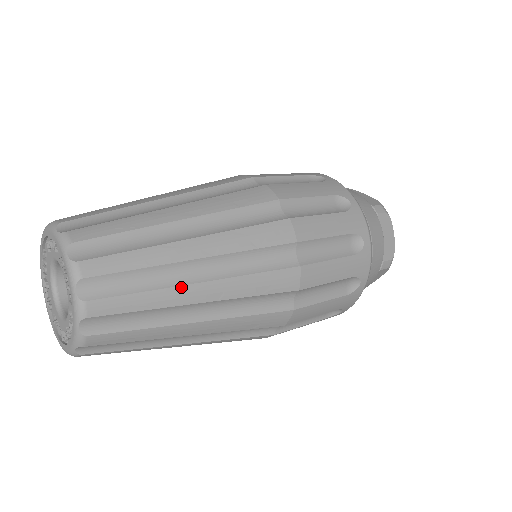
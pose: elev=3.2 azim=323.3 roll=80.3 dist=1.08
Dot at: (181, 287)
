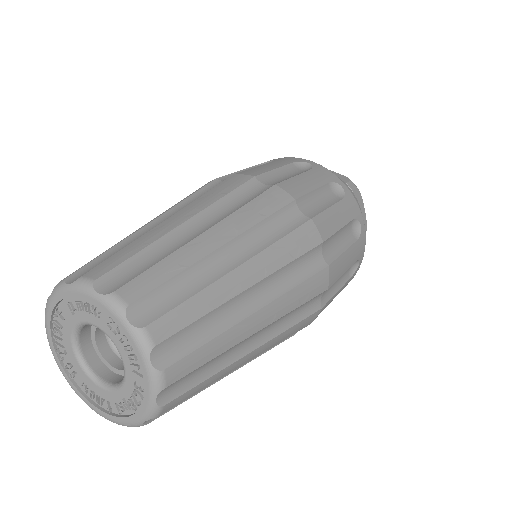
Dot at: (243, 321)
